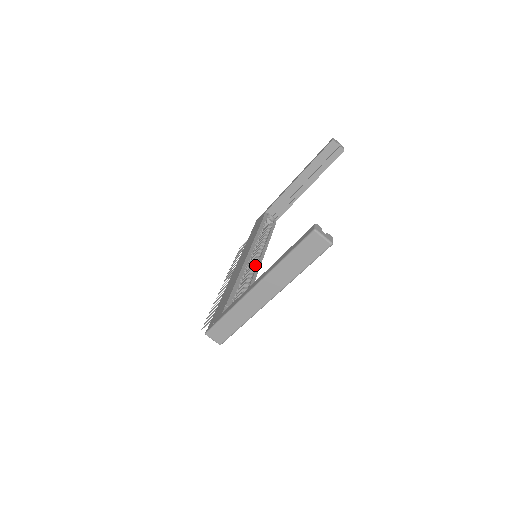
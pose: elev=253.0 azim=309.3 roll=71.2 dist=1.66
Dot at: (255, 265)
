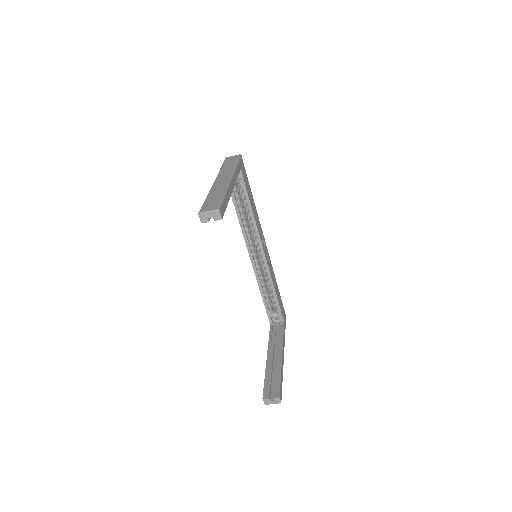
Dot at: (262, 259)
